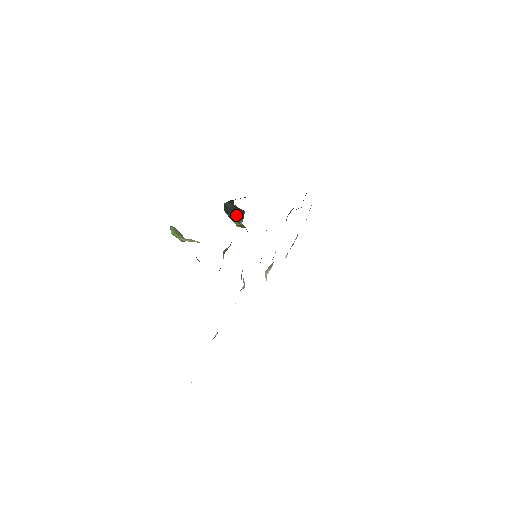
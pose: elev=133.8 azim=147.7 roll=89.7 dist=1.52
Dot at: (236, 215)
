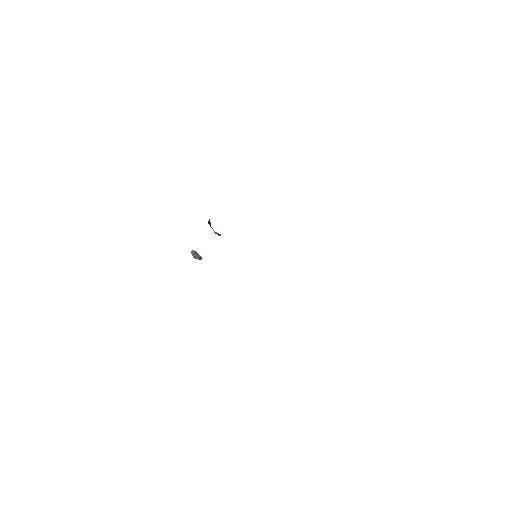
Dot at: occluded
